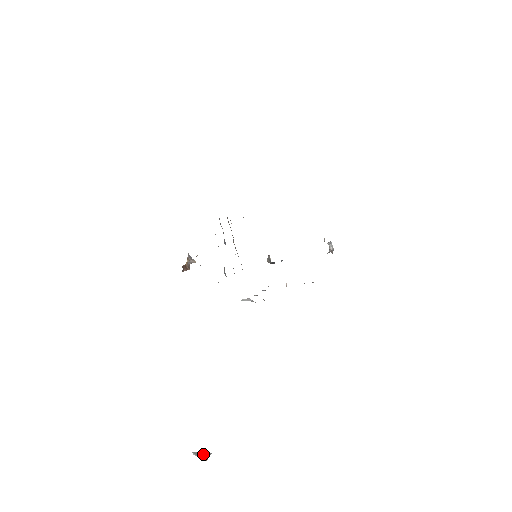
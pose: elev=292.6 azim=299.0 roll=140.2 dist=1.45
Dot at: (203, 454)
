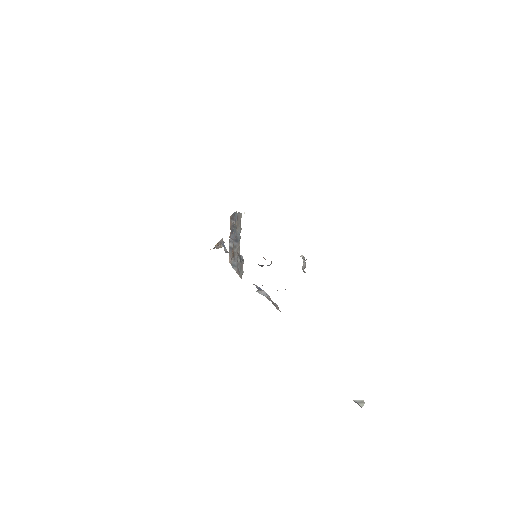
Dot at: (357, 403)
